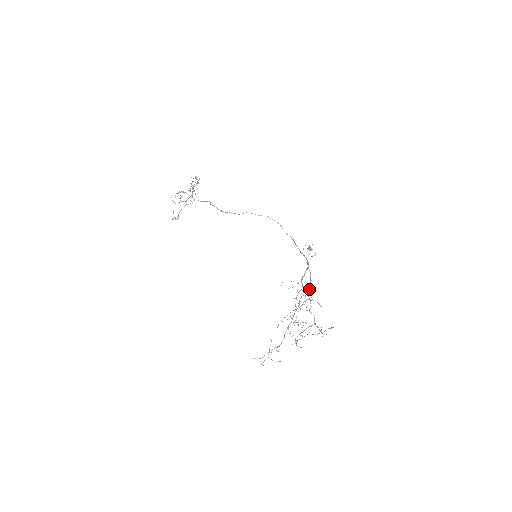
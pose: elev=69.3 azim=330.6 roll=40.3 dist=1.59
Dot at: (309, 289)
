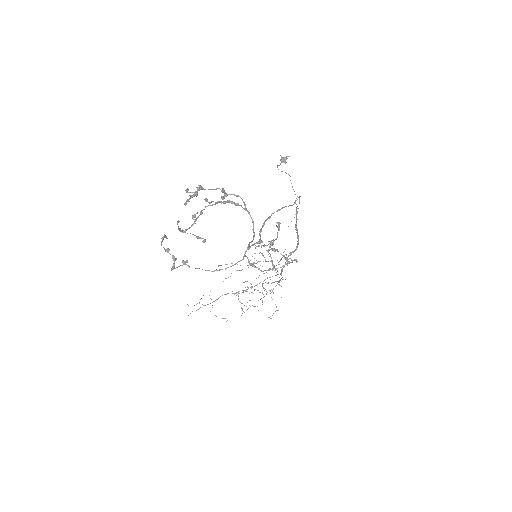
Dot at: occluded
